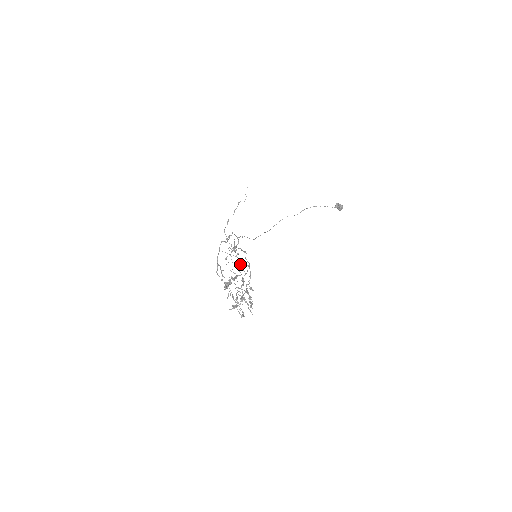
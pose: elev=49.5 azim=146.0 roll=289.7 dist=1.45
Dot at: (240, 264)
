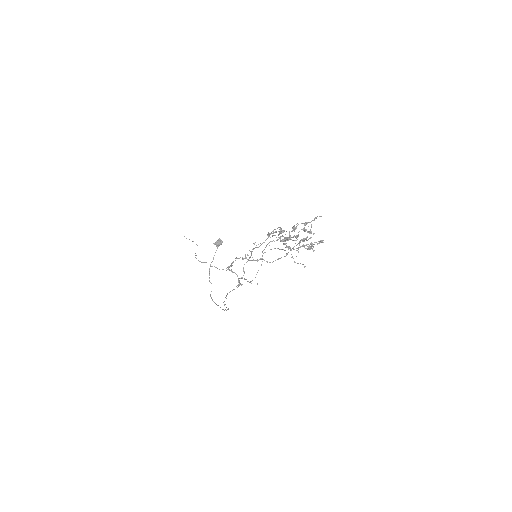
Dot at: occluded
